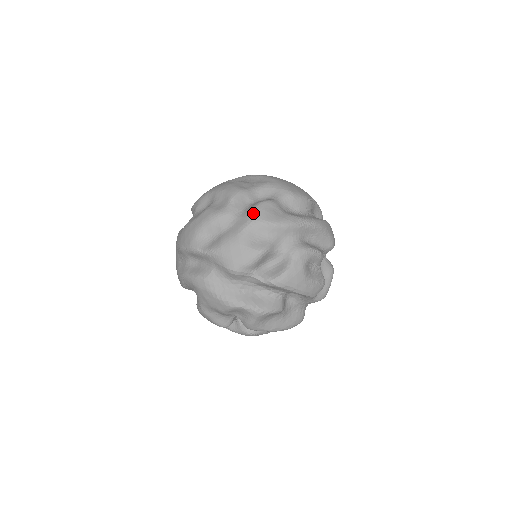
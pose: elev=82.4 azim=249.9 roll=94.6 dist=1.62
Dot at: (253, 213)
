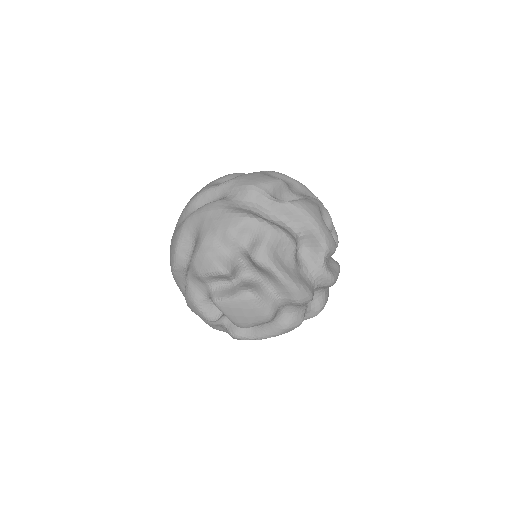
Dot at: occluded
